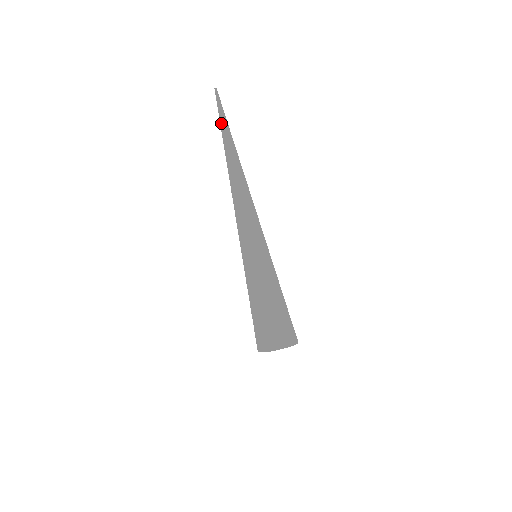
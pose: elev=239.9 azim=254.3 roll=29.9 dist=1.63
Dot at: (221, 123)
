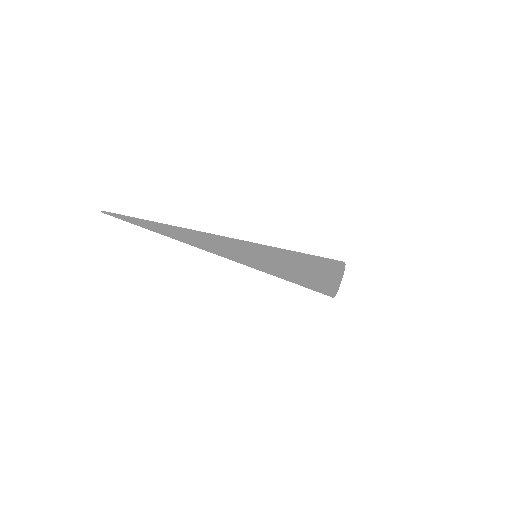
Dot at: (133, 223)
